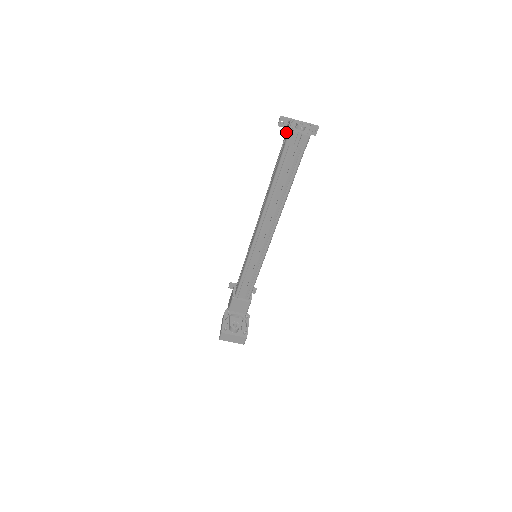
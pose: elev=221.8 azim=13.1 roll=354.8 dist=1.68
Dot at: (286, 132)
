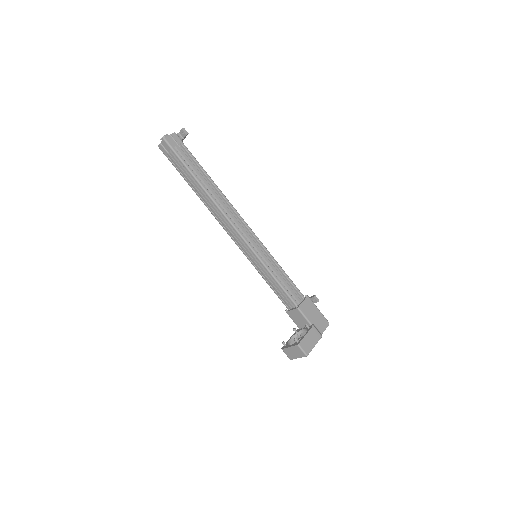
Dot at: occluded
